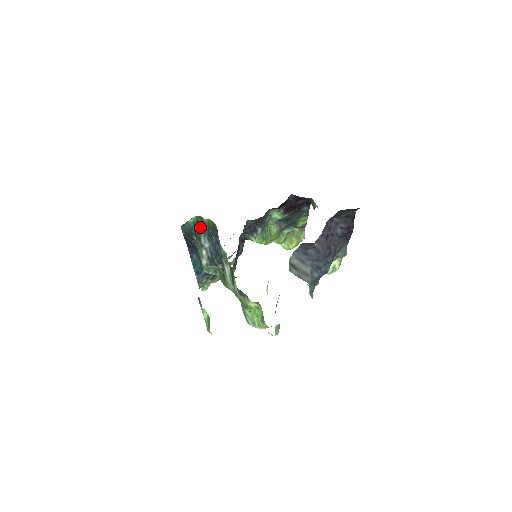
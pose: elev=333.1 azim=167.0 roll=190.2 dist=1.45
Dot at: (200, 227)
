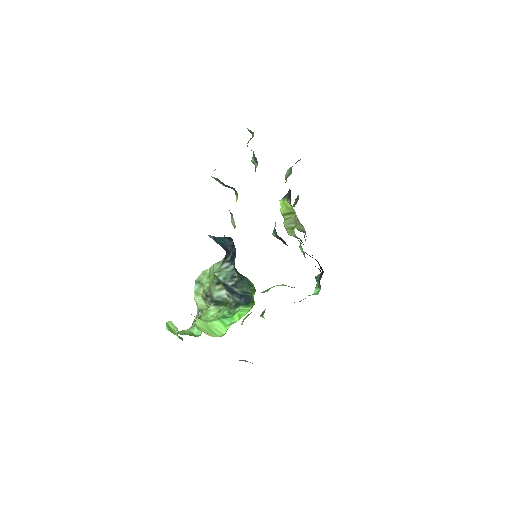
Dot at: (247, 288)
